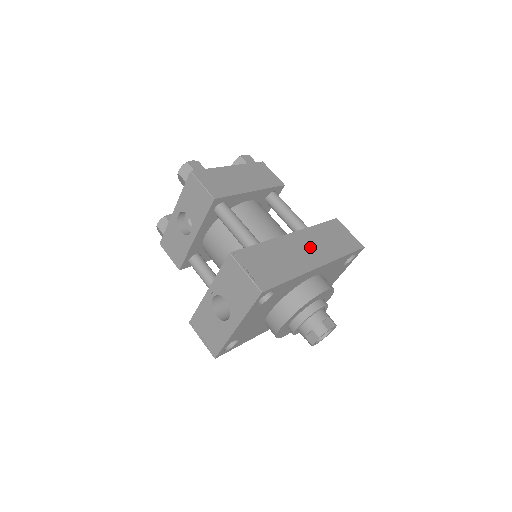
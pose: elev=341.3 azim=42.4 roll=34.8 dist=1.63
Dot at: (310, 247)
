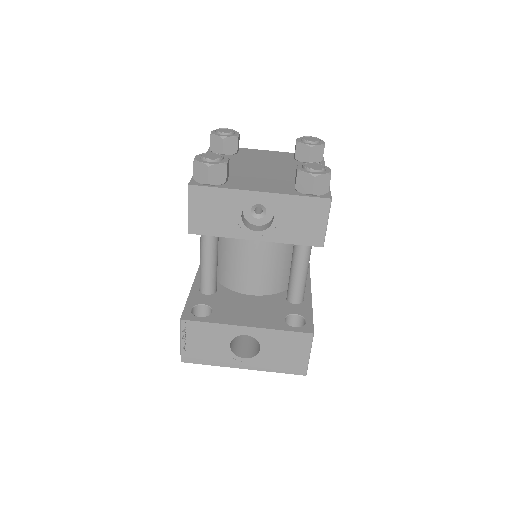
Dot at: occluded
